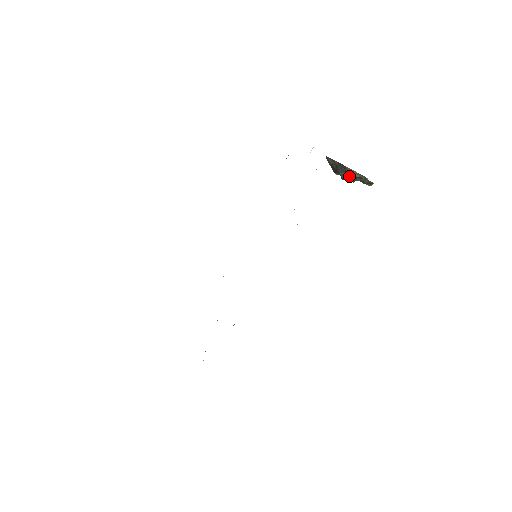
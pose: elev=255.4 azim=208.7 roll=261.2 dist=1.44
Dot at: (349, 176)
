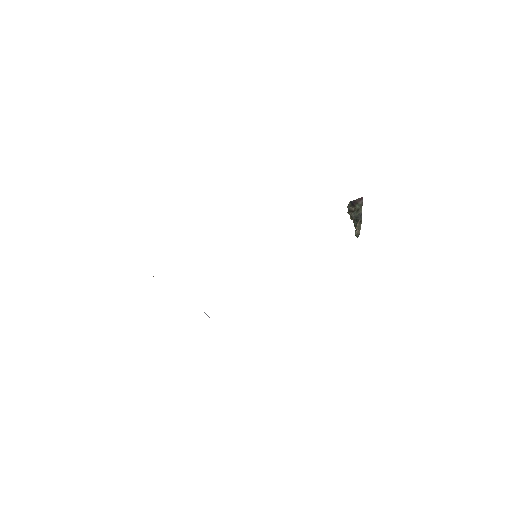
Dot at: (353, 218)
